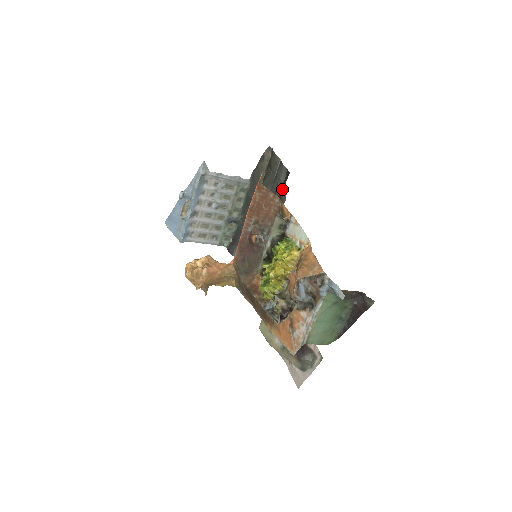
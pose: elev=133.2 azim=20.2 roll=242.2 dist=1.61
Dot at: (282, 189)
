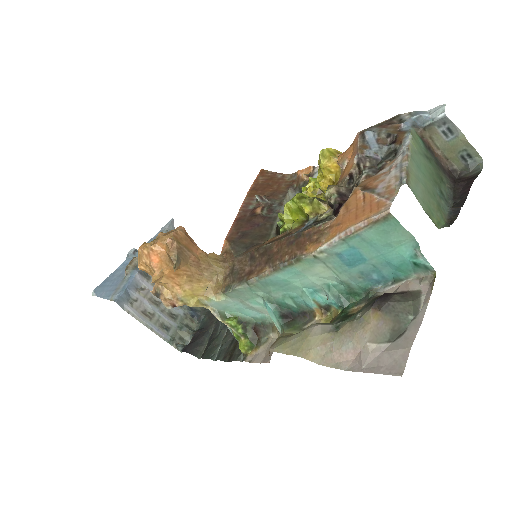
Dot at: occluded
